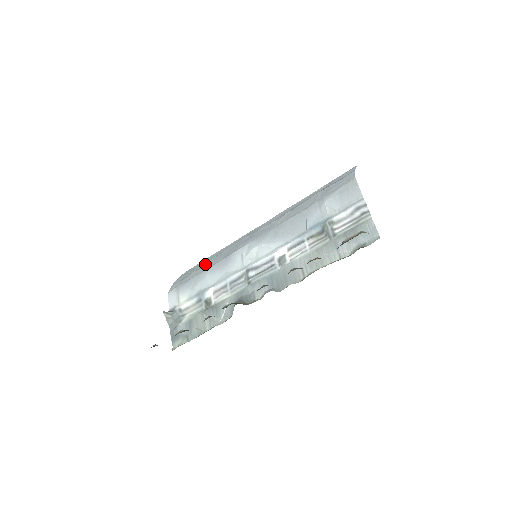
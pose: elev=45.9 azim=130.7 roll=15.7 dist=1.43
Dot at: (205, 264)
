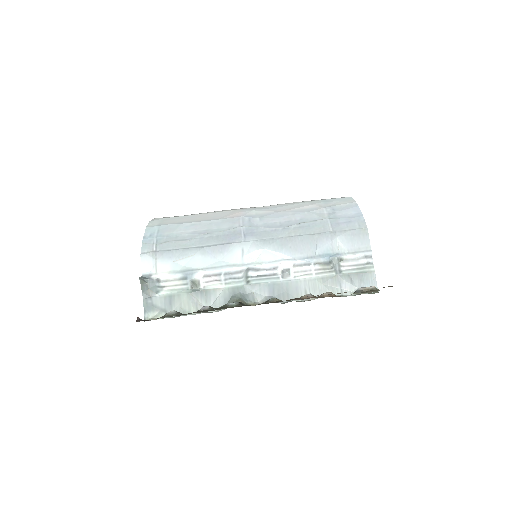
Dot at: (190, 238)
